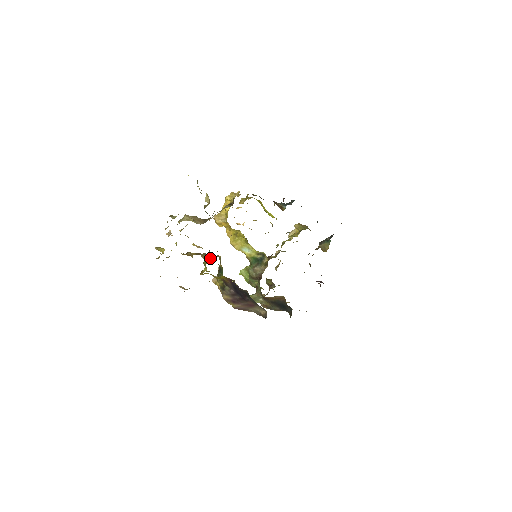
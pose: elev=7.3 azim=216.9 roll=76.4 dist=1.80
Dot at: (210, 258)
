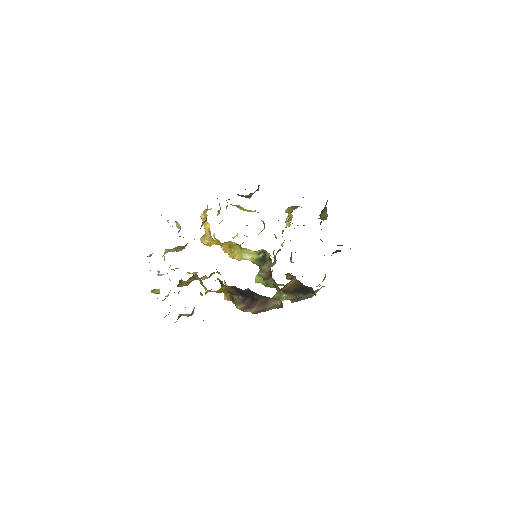
Dot at: occluded
